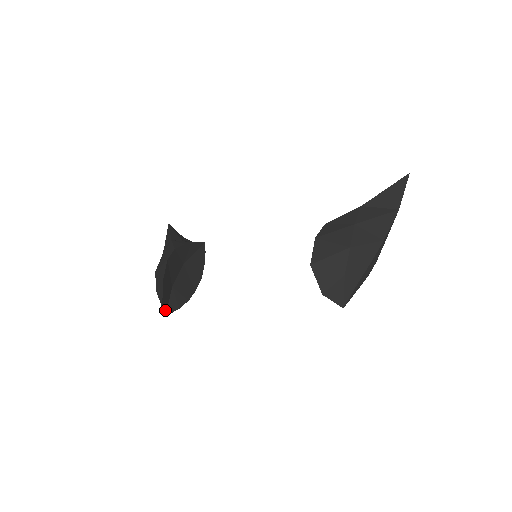
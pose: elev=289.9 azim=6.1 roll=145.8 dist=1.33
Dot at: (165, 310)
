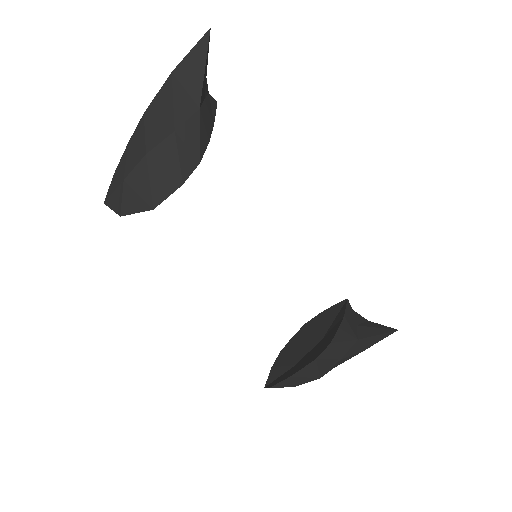
Dot at: (112, 203)
